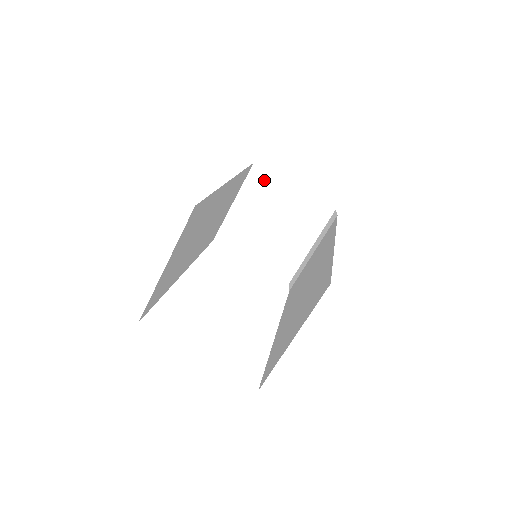
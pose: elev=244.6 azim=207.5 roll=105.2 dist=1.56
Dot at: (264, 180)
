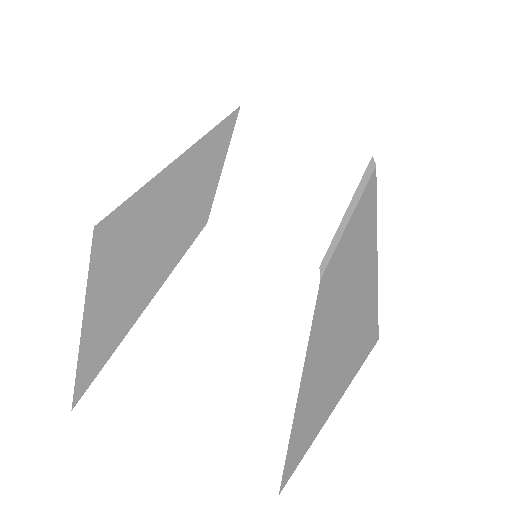
Dot at: (260, 129)
